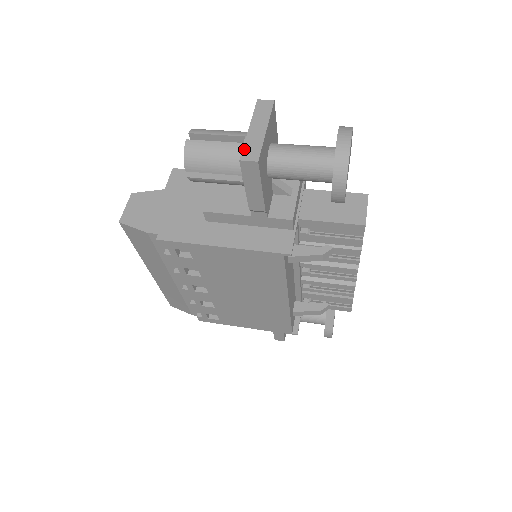
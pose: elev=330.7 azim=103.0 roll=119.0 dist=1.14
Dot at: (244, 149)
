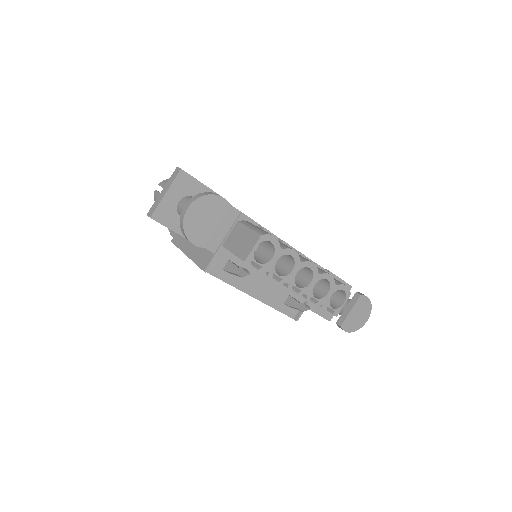
Dot at: (152, 207)
